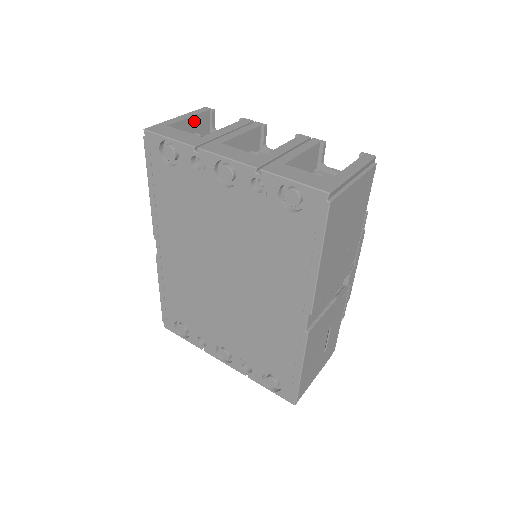
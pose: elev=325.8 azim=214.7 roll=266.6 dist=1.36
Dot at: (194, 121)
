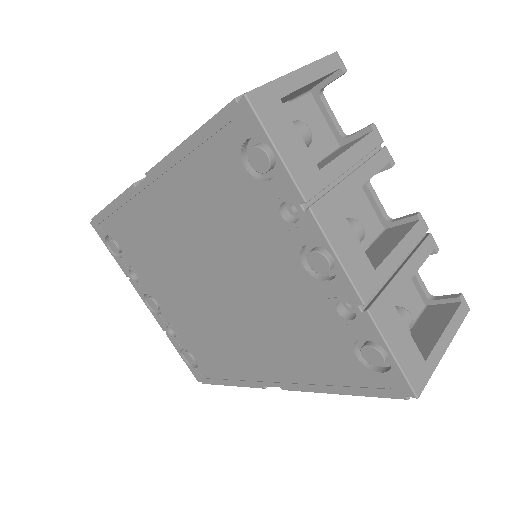
Dot at: (312, 83)
